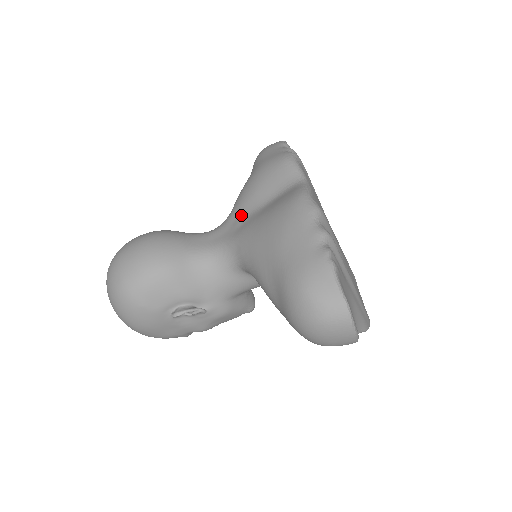
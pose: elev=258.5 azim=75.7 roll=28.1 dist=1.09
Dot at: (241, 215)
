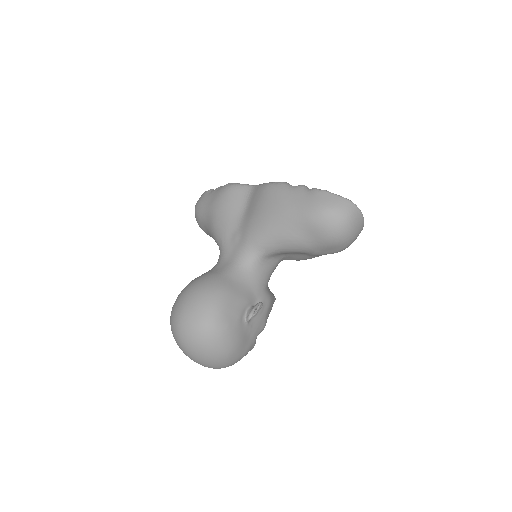
Dot at: (233, 233)
